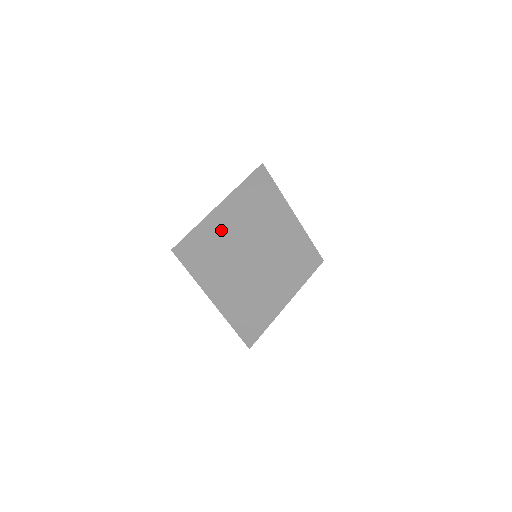
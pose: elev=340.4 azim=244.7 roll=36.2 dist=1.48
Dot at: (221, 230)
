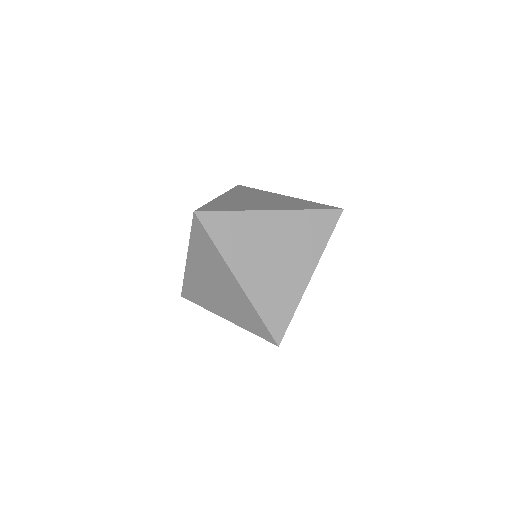
Dot at: (235, 203)
